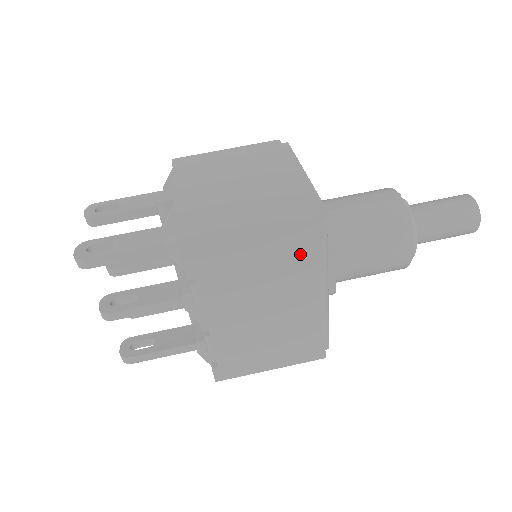
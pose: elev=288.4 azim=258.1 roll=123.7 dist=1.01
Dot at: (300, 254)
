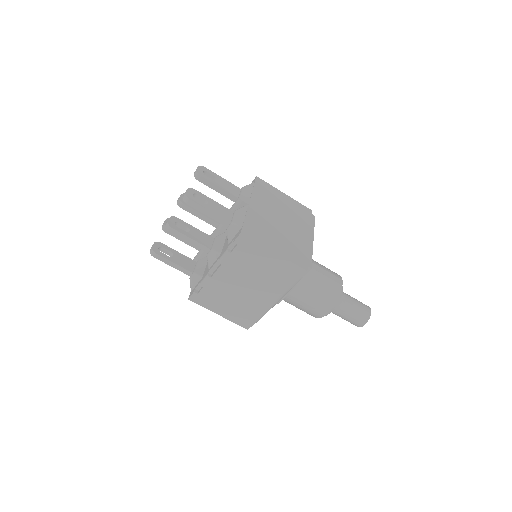
Dot at: (284, 277)
